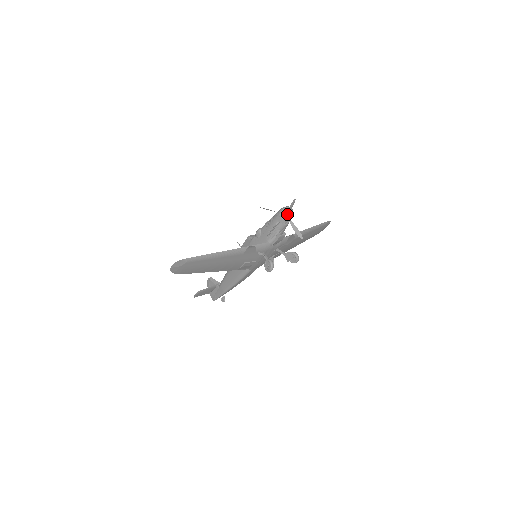
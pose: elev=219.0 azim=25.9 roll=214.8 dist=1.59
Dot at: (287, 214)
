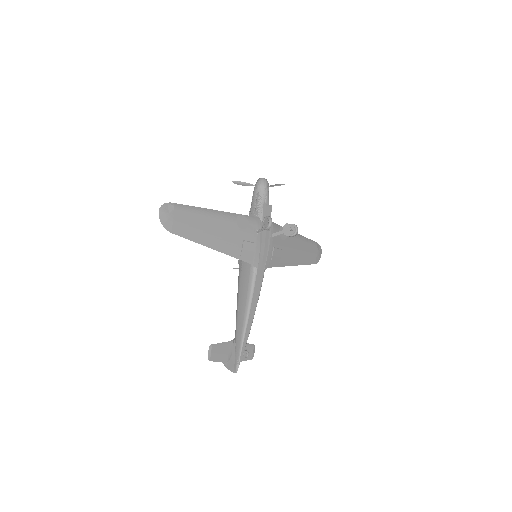
Dot at: (262, 180)
